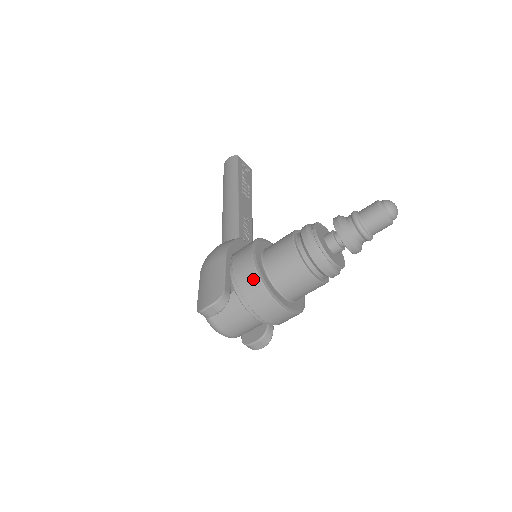
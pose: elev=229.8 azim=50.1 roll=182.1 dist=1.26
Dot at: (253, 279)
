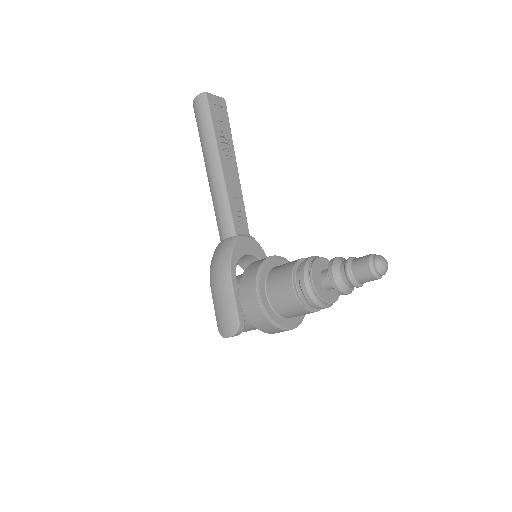
Dot at: (263, 320)
